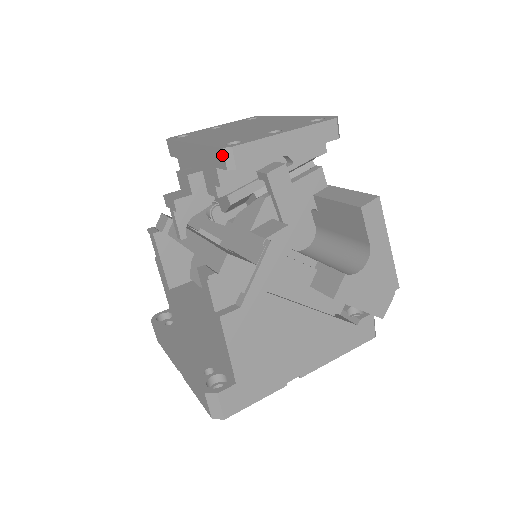
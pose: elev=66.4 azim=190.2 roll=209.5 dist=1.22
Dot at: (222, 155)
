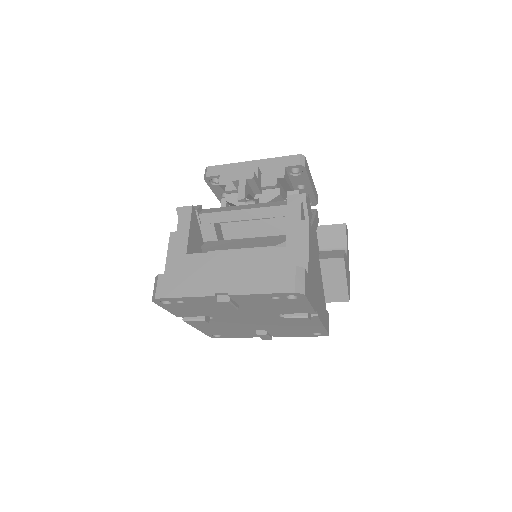
Dot at: (298, 158)
